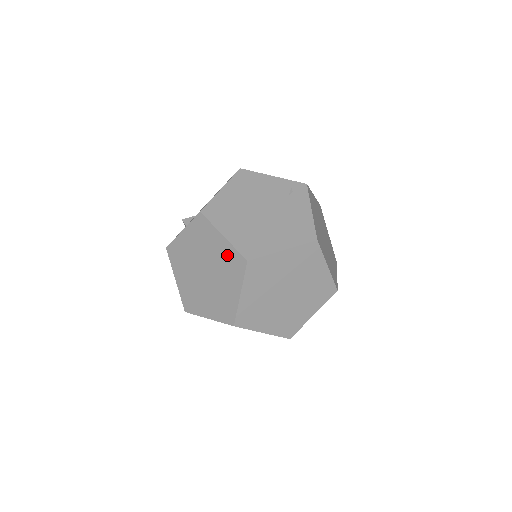
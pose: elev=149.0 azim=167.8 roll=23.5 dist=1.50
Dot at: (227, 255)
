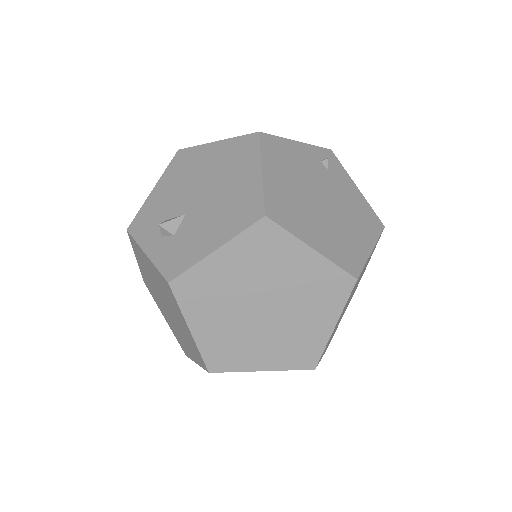
Dot at: (318, 276)
